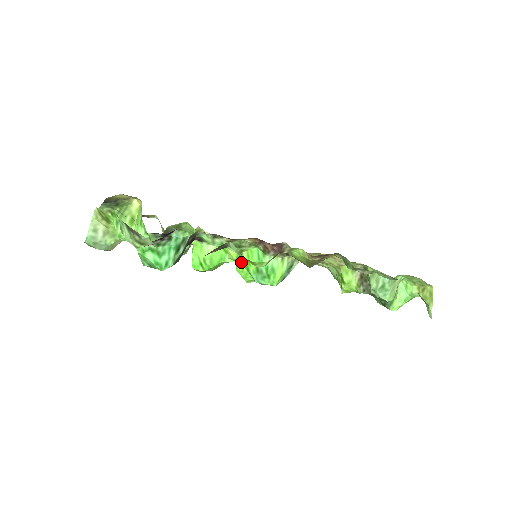
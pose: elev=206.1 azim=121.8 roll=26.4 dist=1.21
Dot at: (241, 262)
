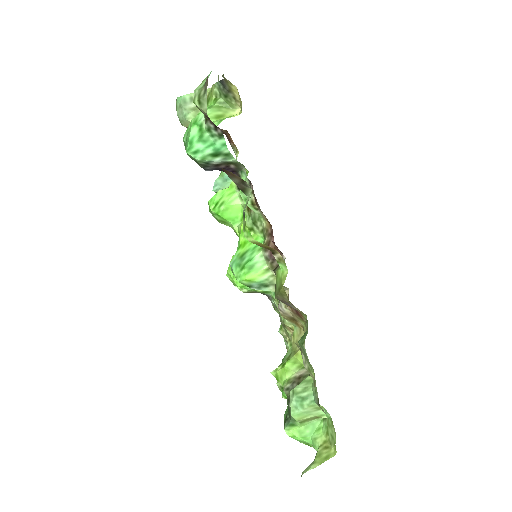
Dot at: (241, 237)
